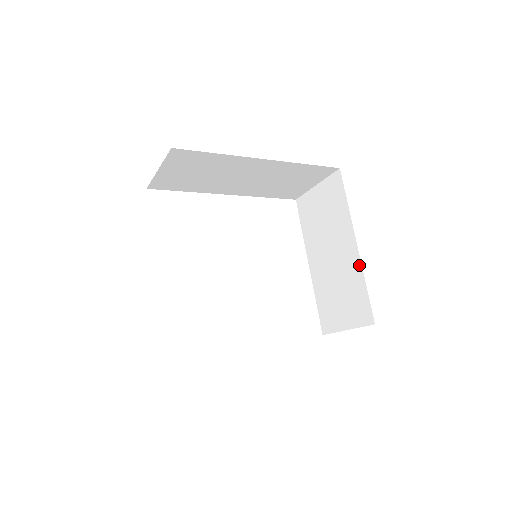
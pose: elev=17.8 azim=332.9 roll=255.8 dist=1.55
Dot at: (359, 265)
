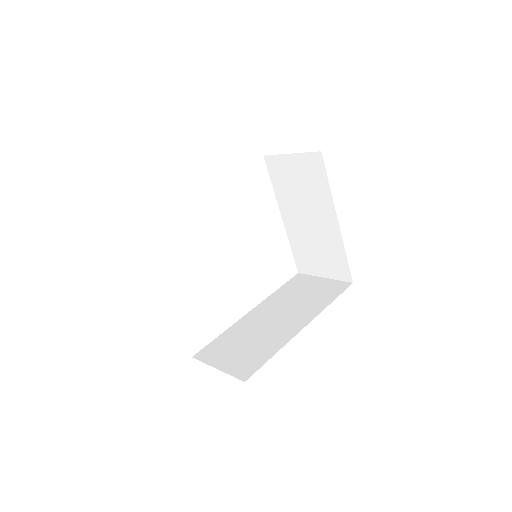
Dot at: (340, 239)
